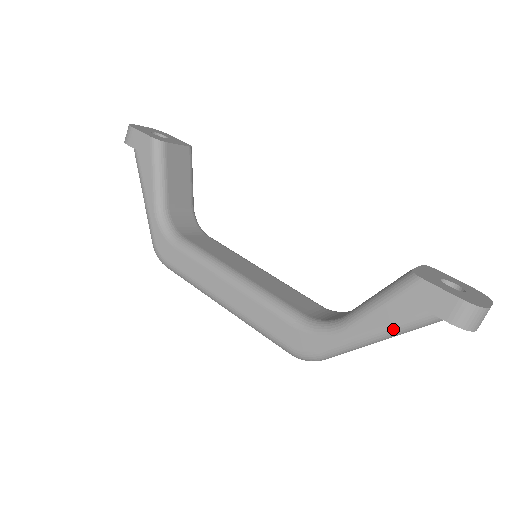
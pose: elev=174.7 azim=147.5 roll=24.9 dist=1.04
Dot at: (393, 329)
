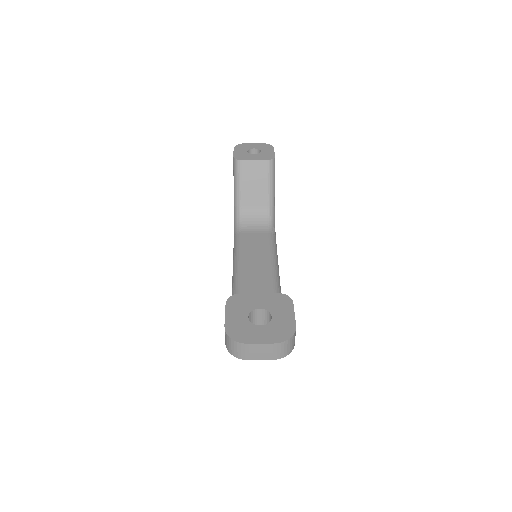
Dot at: occluded
